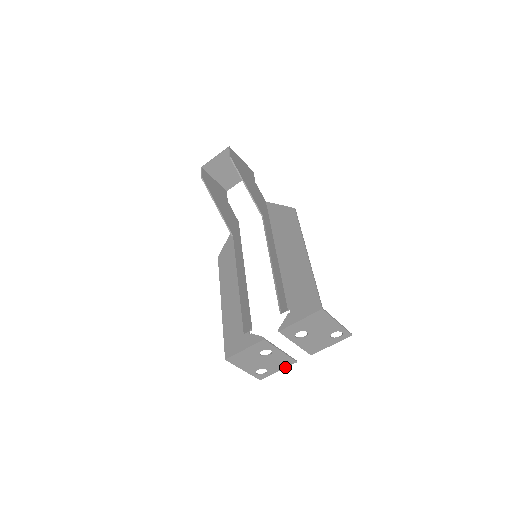
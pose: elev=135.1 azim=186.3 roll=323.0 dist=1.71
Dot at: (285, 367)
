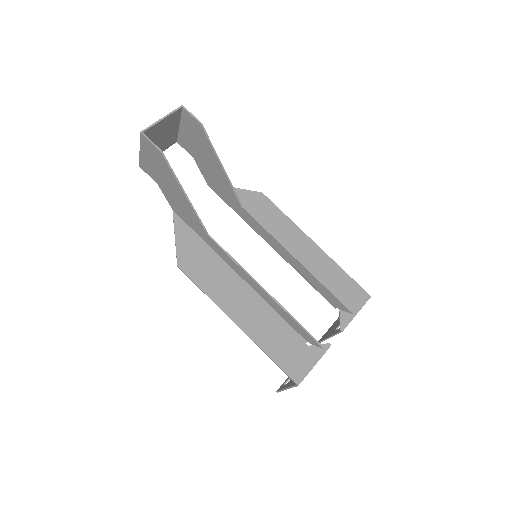
Dot at: occluded
